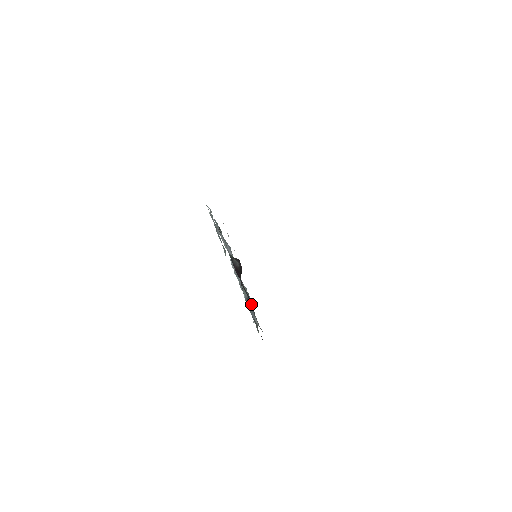
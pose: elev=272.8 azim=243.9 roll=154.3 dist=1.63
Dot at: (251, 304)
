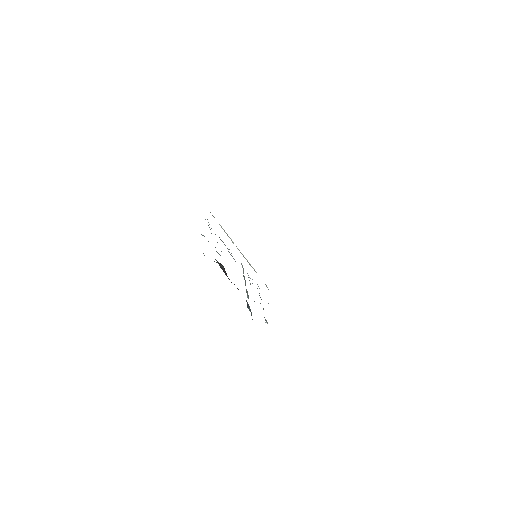
Dot at: (248, 305)
